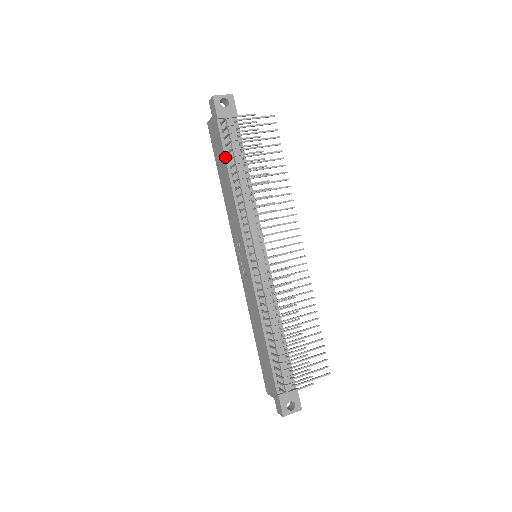
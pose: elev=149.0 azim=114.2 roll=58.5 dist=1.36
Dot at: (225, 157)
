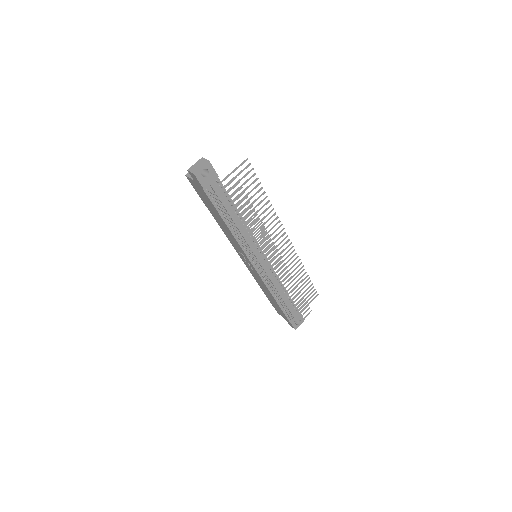
Dot at: (218, 212)
